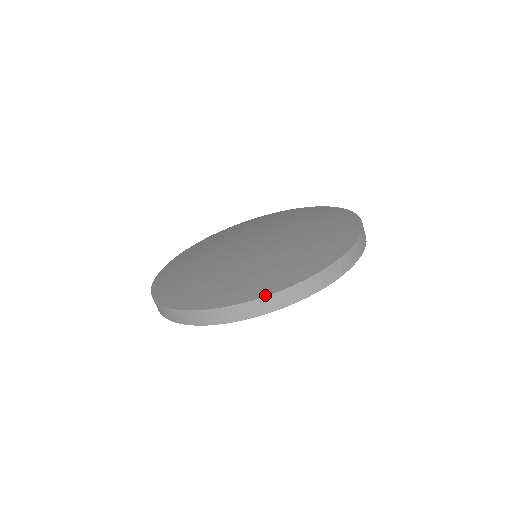
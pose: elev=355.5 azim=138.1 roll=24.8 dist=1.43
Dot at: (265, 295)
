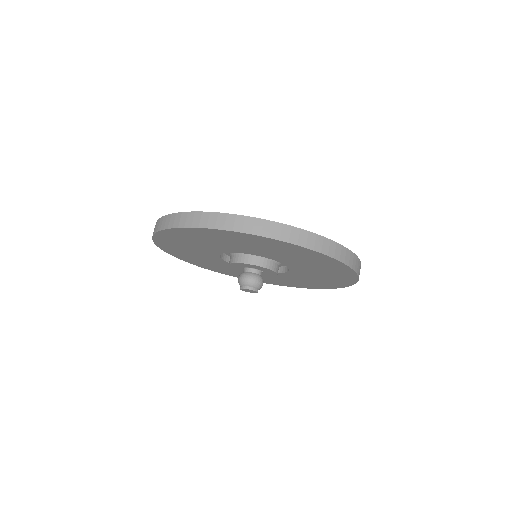
Dot at: (246, 216)
